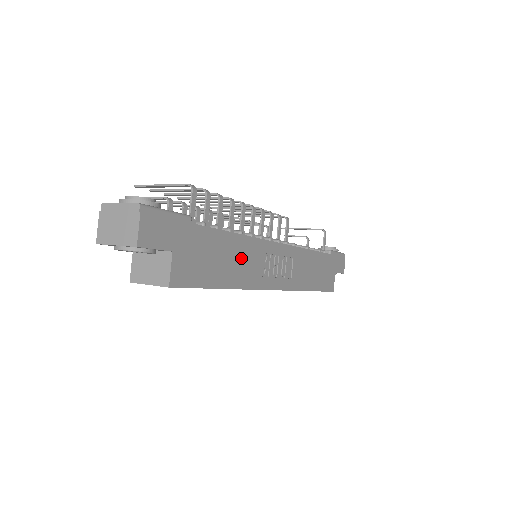
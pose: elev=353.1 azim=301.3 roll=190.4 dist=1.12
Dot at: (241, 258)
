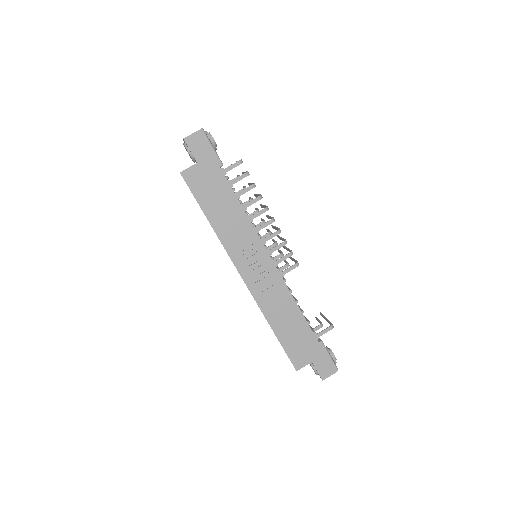
Dot at: (233, 222)
